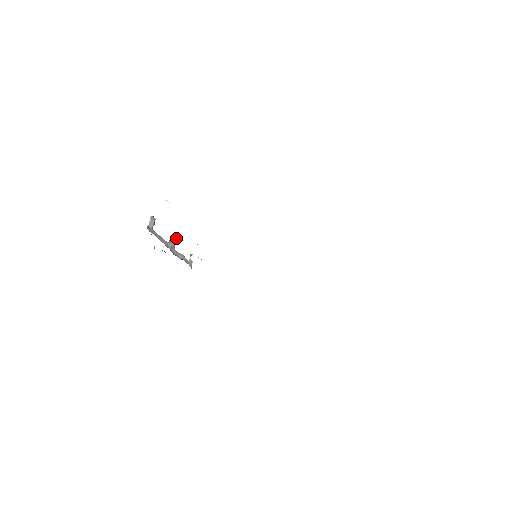
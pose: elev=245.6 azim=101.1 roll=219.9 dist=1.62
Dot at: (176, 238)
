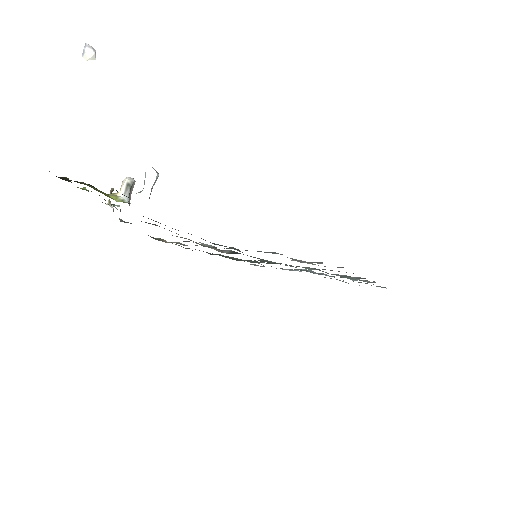
Dot at: (133, 184)
